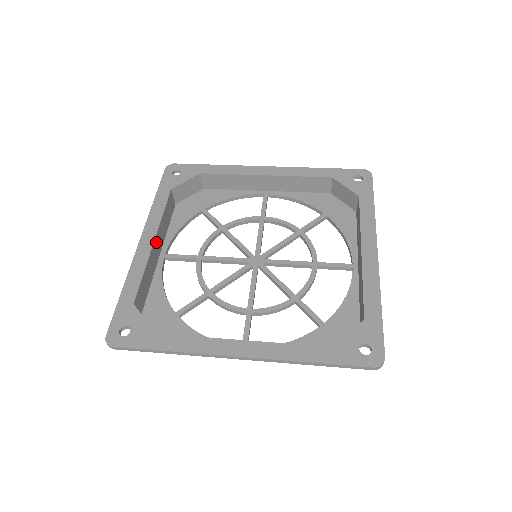
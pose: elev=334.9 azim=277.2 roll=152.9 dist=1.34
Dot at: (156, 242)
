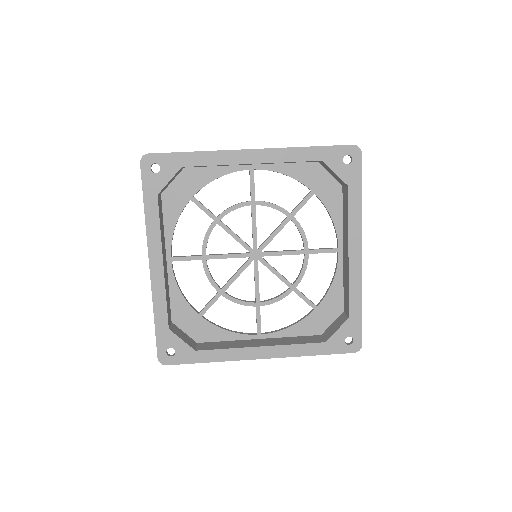
Dot at: (163, 260)
